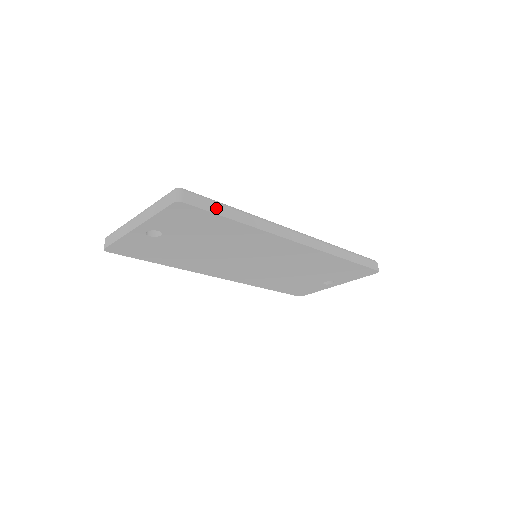
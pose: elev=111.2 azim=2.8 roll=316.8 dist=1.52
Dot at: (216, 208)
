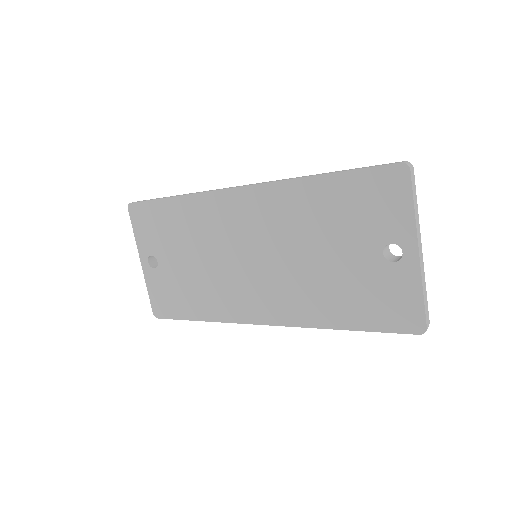
Dot at: occluded
